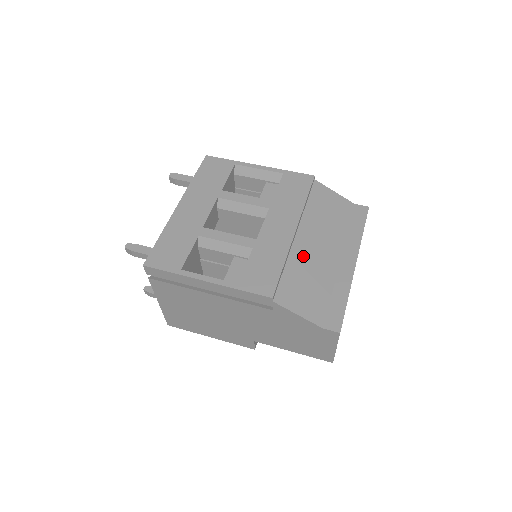
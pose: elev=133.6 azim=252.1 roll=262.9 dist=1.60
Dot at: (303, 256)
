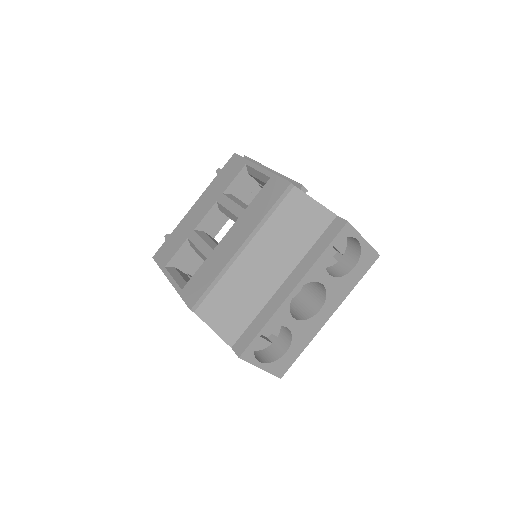
Dot at: (242, 273)
